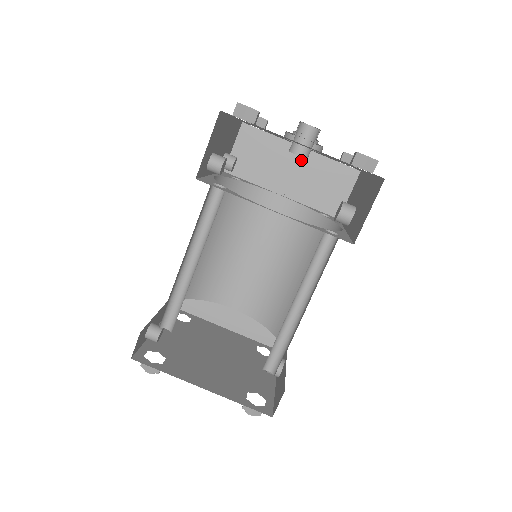
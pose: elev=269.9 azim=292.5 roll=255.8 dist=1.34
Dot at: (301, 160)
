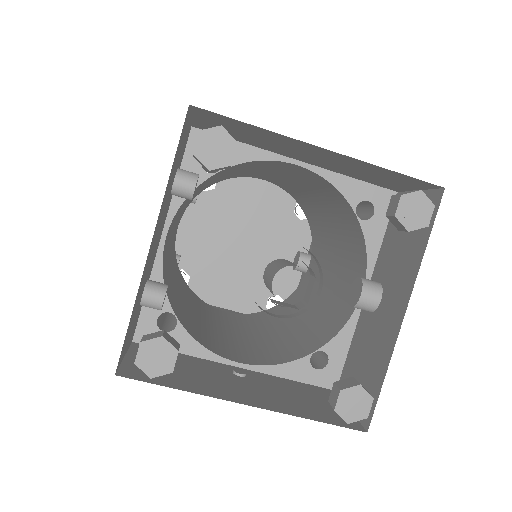
Dot at: (325, 154)
